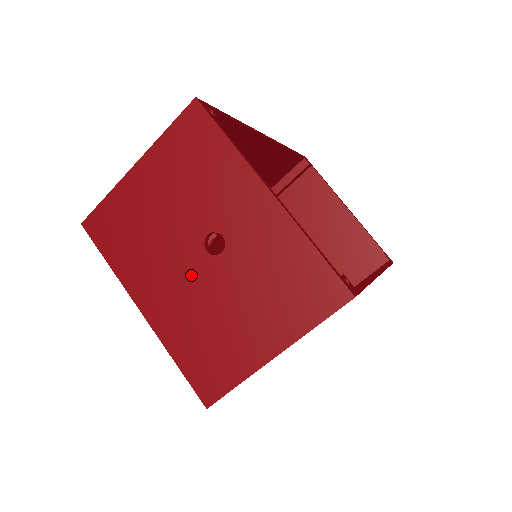
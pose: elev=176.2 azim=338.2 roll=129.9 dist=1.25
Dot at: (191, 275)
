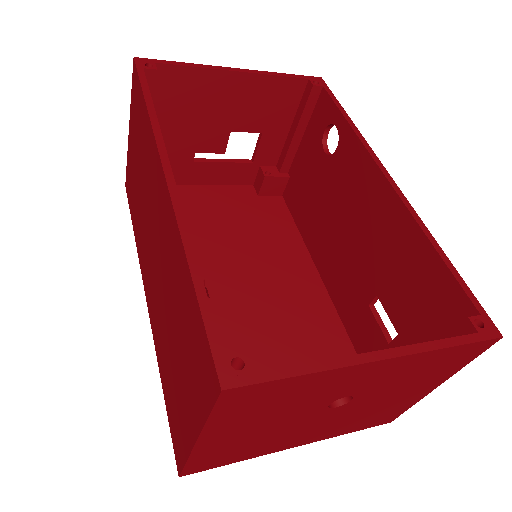
Dot at: (330, 419)
